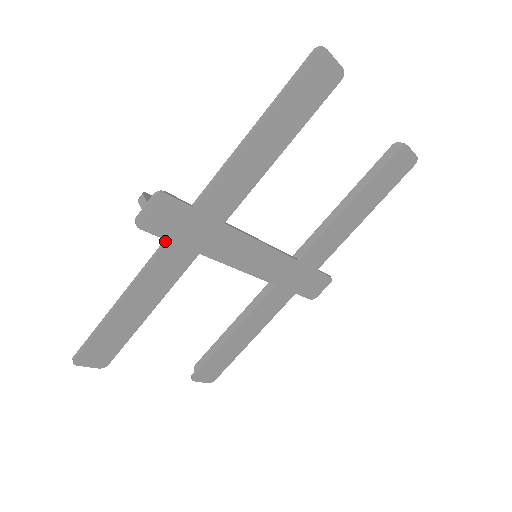
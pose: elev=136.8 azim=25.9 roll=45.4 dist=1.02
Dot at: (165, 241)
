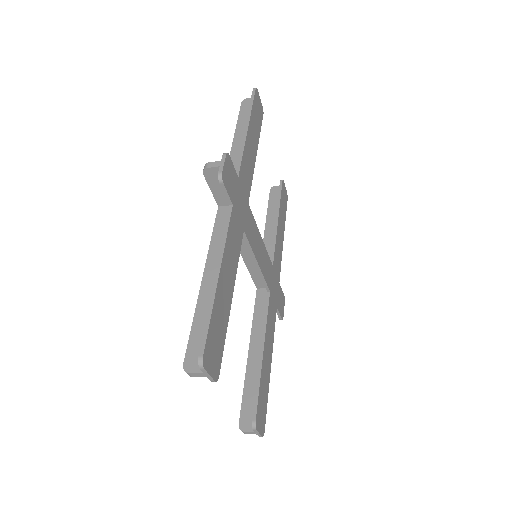
Dot at: (231, 207)
